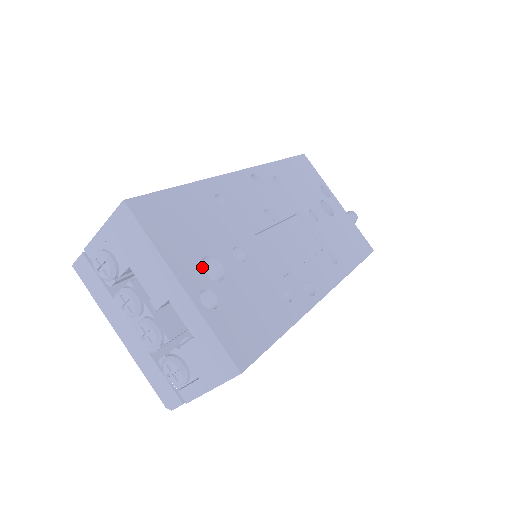
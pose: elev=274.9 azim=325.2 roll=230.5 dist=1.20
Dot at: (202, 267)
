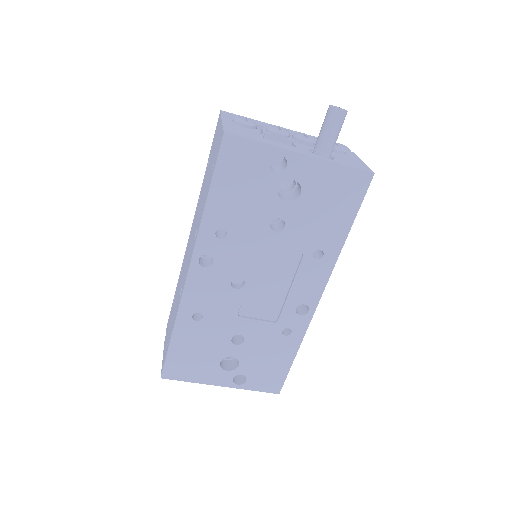
Dot at: occluded
